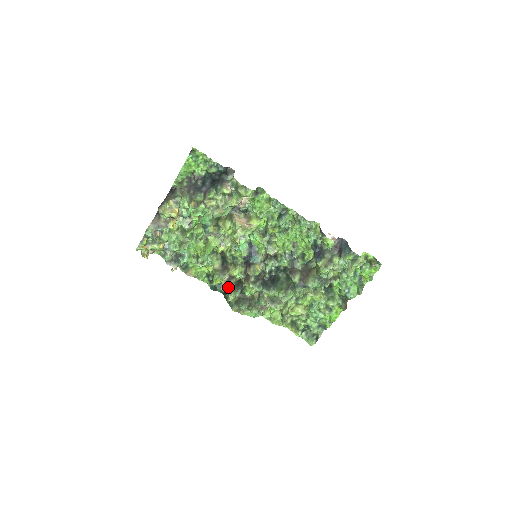
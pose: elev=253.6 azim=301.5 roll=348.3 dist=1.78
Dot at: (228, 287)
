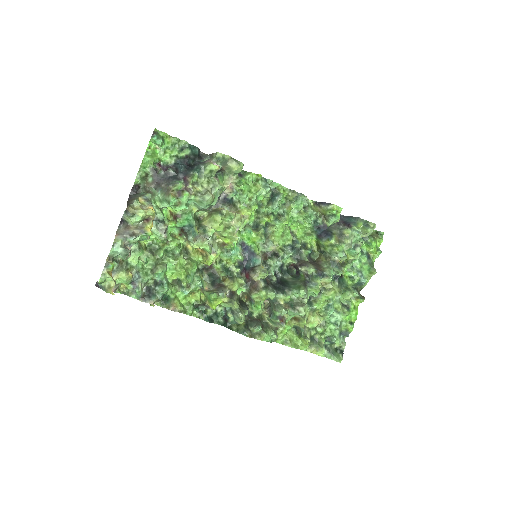
Dot at: (235, 304)
